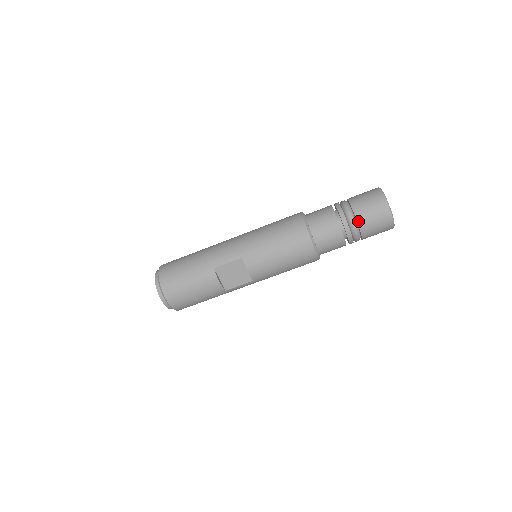
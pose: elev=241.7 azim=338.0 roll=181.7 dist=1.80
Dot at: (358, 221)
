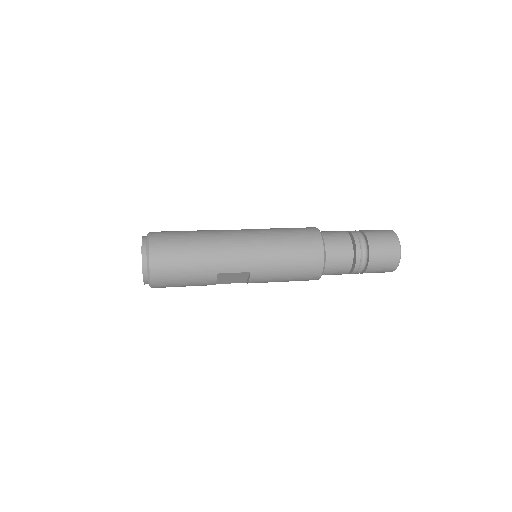
Dot at: (368, 268)
